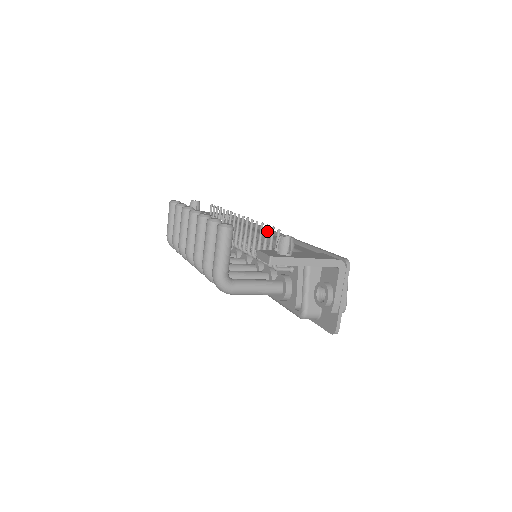
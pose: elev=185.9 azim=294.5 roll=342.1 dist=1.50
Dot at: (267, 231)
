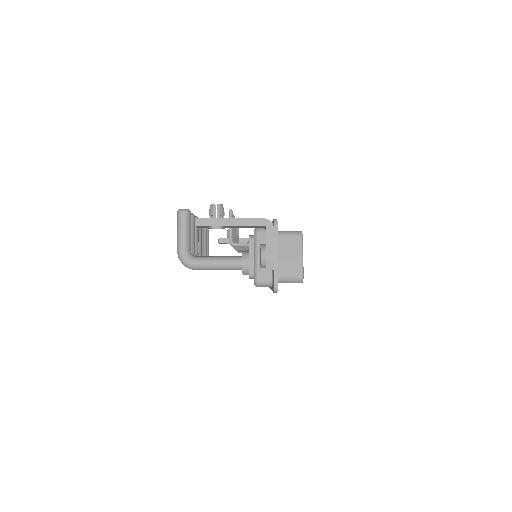
Dot at: occluded
